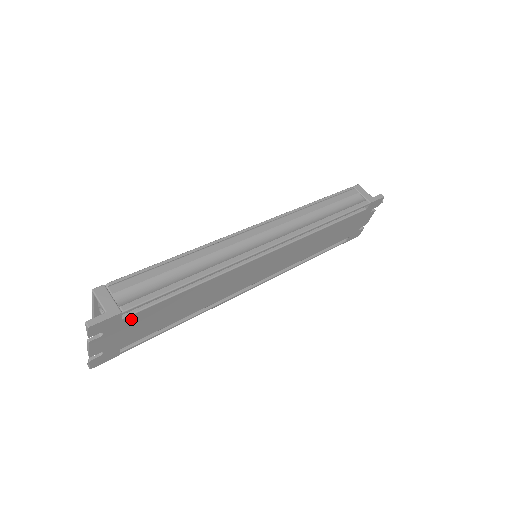
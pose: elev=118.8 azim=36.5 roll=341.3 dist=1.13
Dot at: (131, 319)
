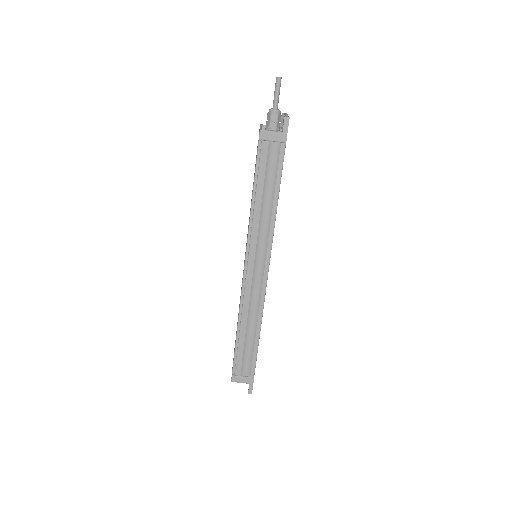
Dot at: occluded
